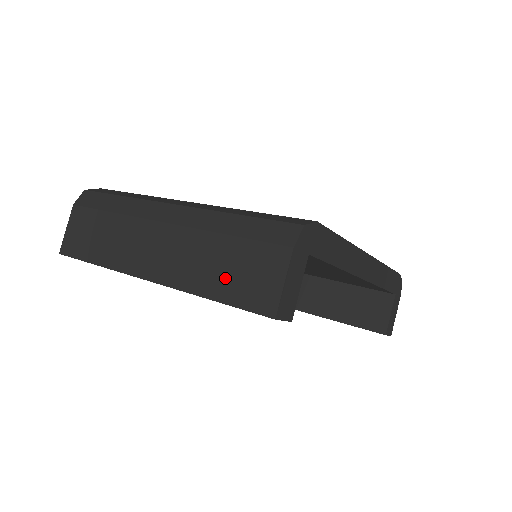
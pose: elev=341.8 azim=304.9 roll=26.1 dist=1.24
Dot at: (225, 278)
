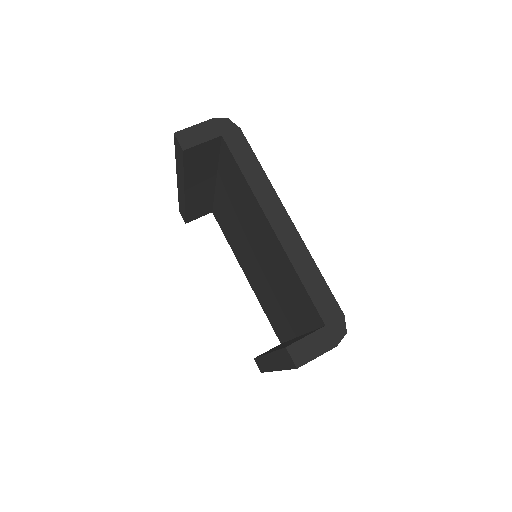
Dot at: occluded
